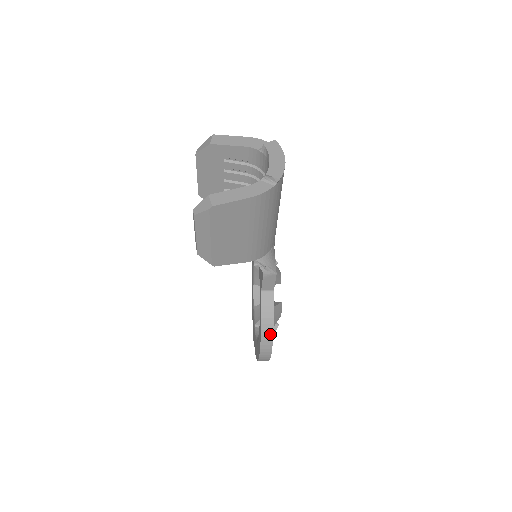
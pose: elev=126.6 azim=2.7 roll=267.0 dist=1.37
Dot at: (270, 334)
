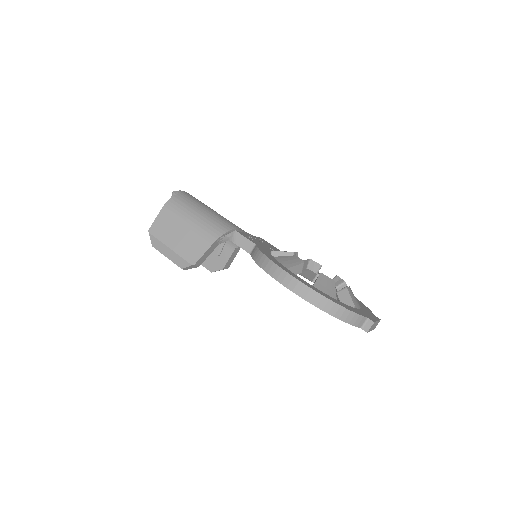
Dot at: (268, 262)
